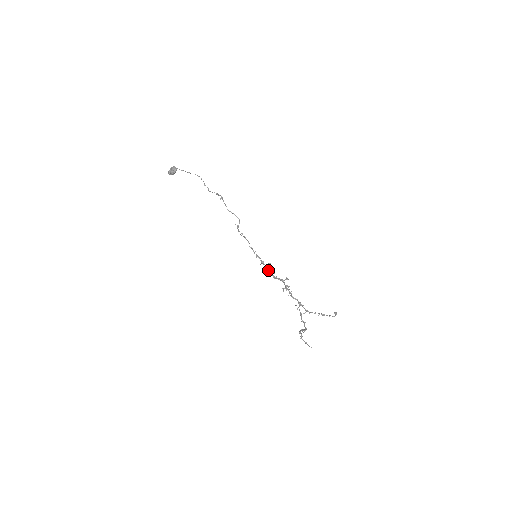
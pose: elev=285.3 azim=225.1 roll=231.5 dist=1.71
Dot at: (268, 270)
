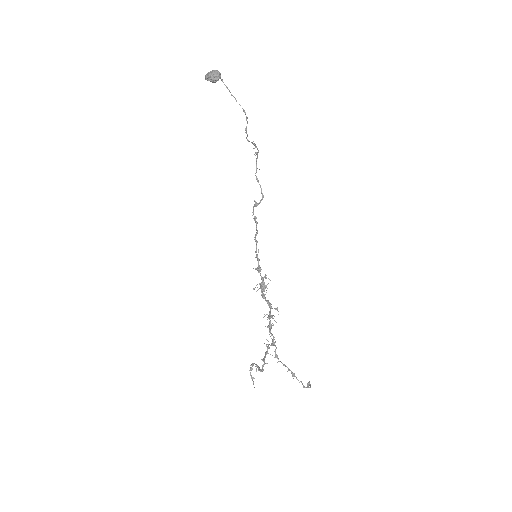
Dot at: (260, 283)
